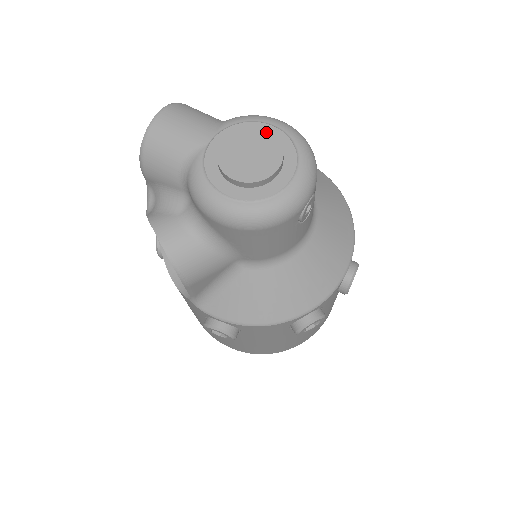
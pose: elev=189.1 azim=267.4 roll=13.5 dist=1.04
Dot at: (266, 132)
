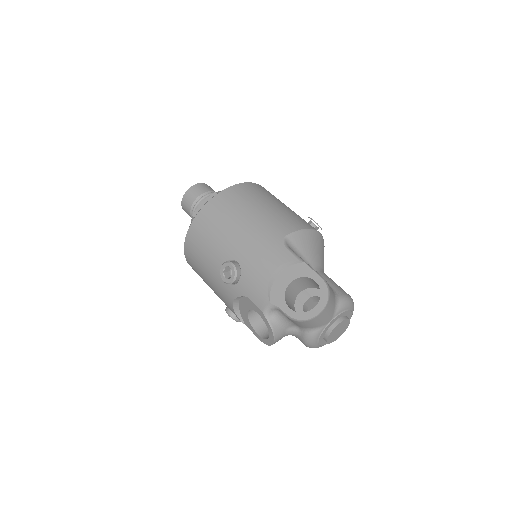
Dot at: (349, 321)
